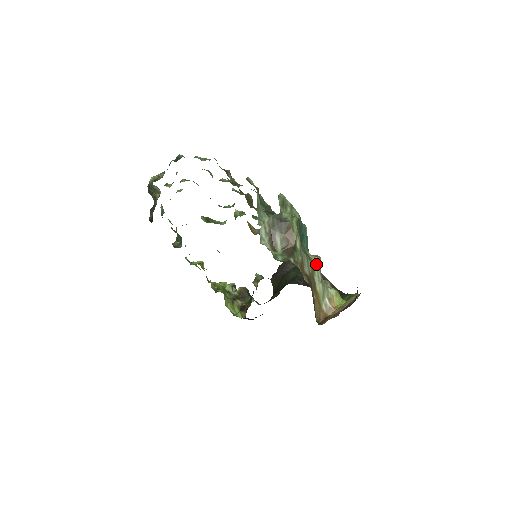
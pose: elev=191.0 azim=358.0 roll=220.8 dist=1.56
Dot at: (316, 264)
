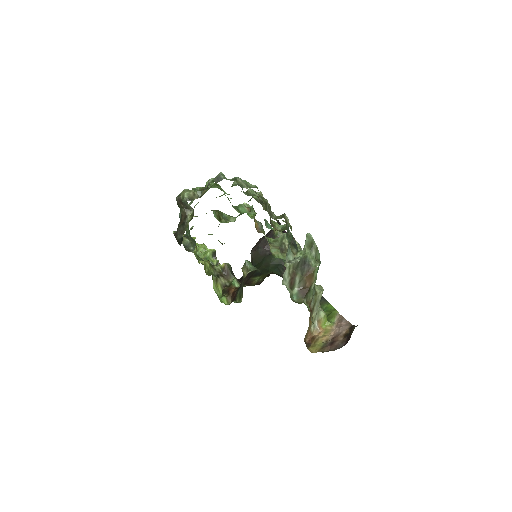
Dot at: (319, 296)
